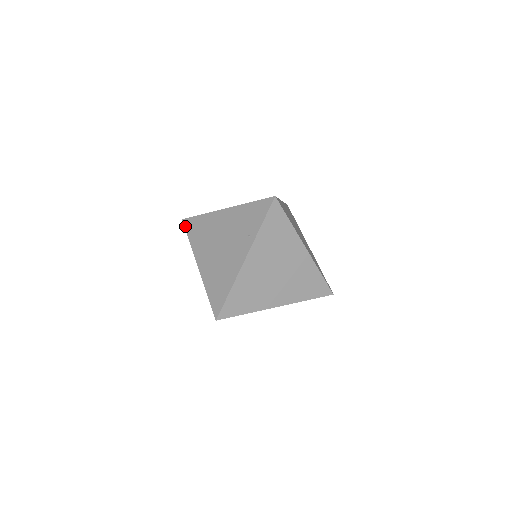
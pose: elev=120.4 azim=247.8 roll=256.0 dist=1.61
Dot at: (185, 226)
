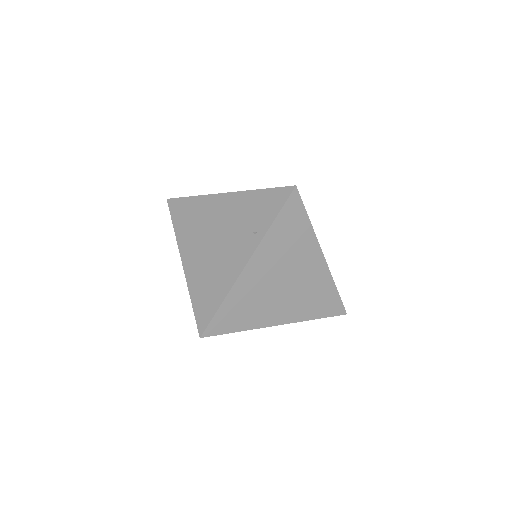
Dot at: (170, 208)
